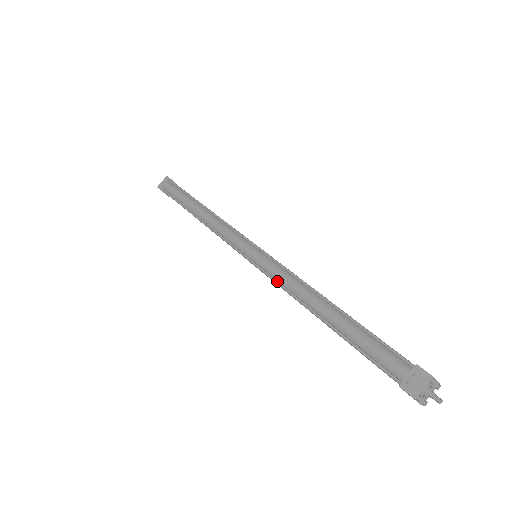
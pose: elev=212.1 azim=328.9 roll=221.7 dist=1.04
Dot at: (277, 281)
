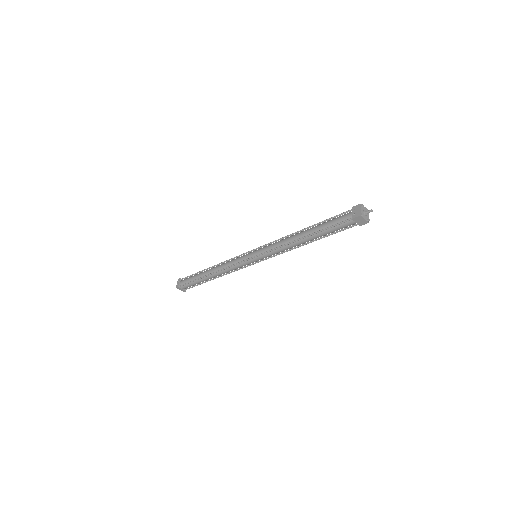
Dot at: (274, 248)
